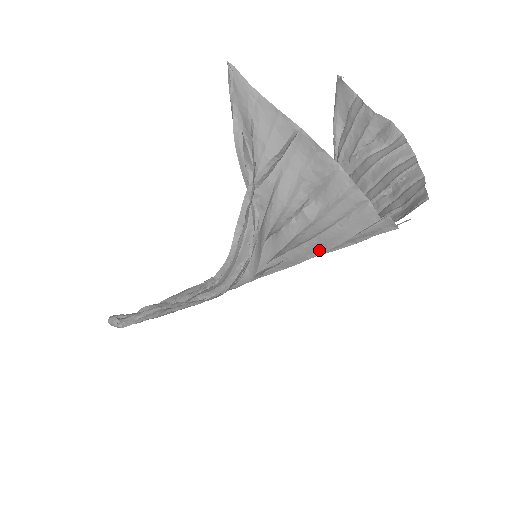
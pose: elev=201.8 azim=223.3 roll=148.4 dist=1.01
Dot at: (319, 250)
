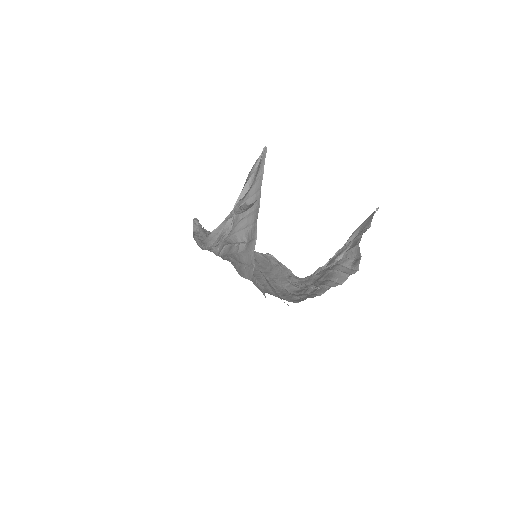
Dot at: (240, 272)
